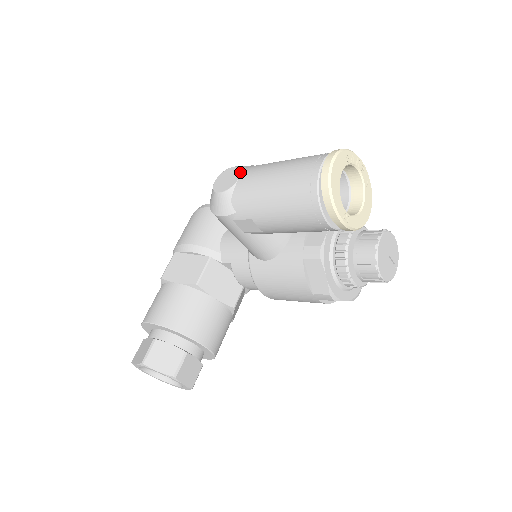
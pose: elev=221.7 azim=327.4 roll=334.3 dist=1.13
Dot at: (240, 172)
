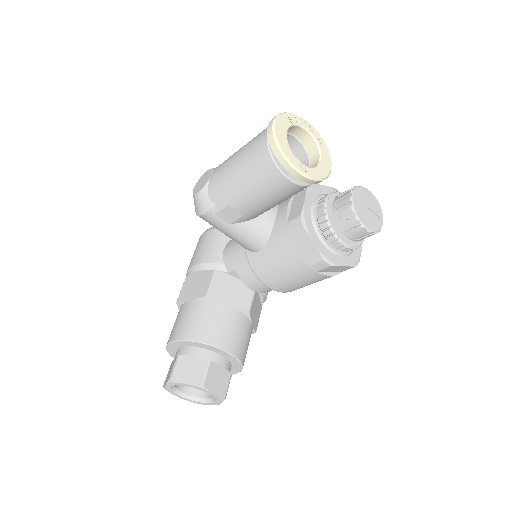
Dot at: (211, 171)
